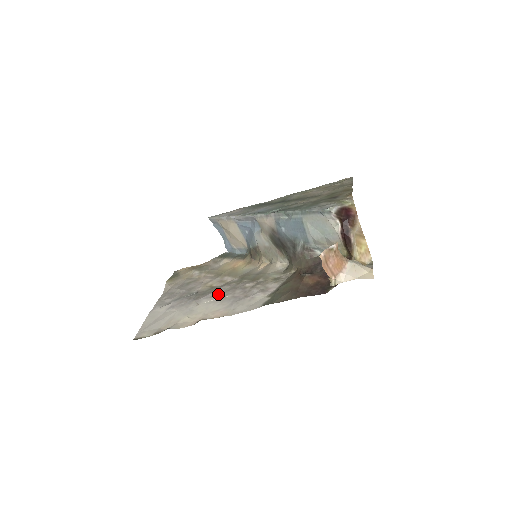
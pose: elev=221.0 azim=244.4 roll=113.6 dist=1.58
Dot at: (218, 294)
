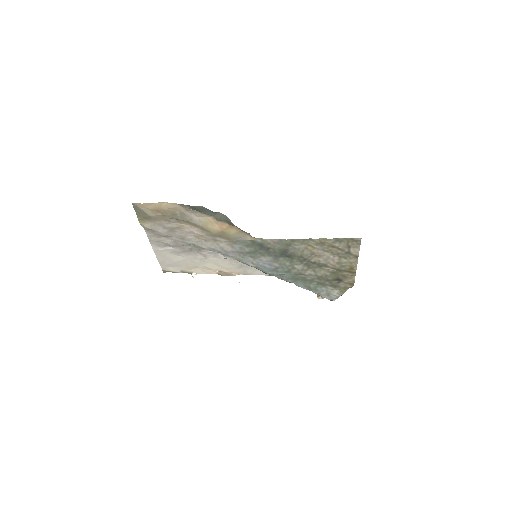
Dot at: (222, 255)
